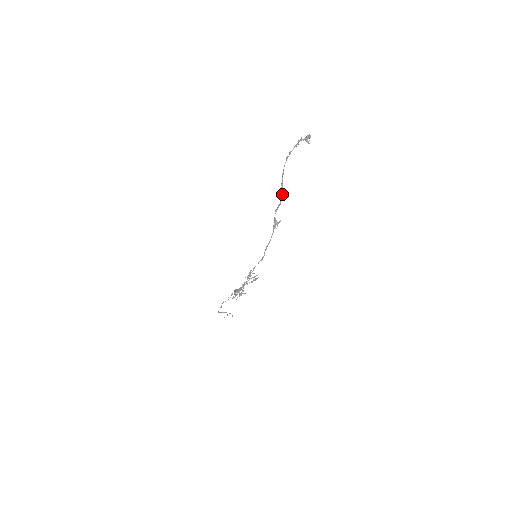
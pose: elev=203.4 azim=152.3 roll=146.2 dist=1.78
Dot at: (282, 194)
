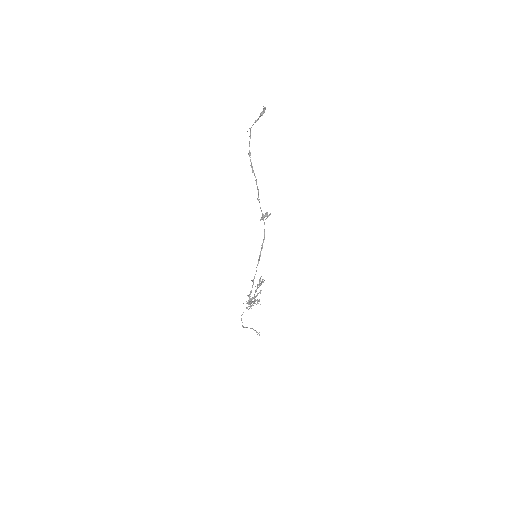
Dot at: occluded
